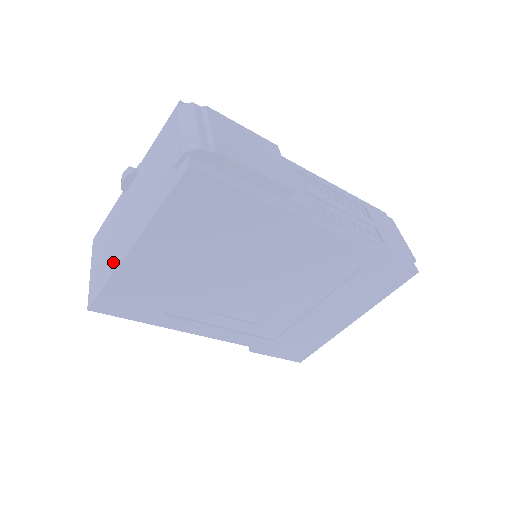
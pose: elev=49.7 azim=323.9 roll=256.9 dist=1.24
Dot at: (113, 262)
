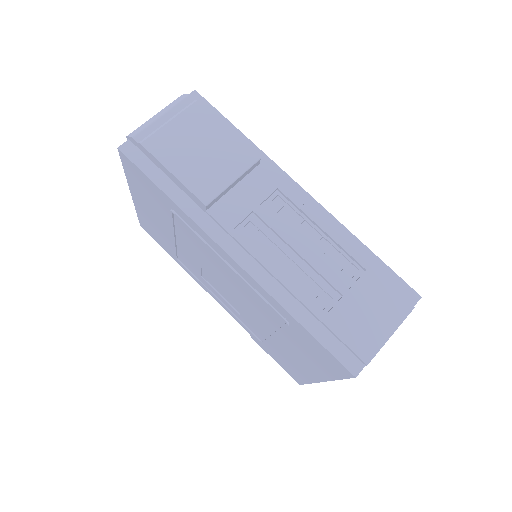
Dot at: occluded
